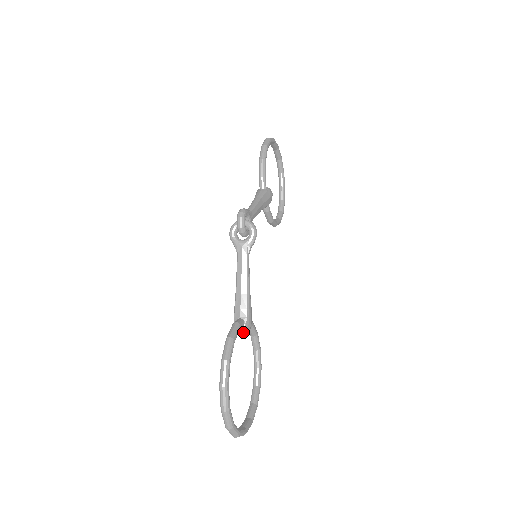
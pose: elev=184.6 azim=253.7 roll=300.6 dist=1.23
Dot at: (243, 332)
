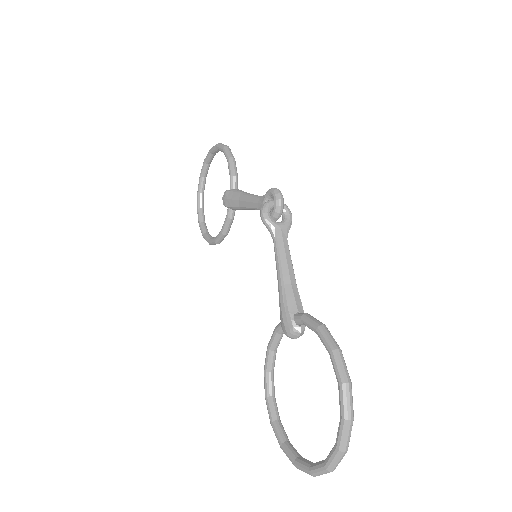
Dot at: (303, 330)
